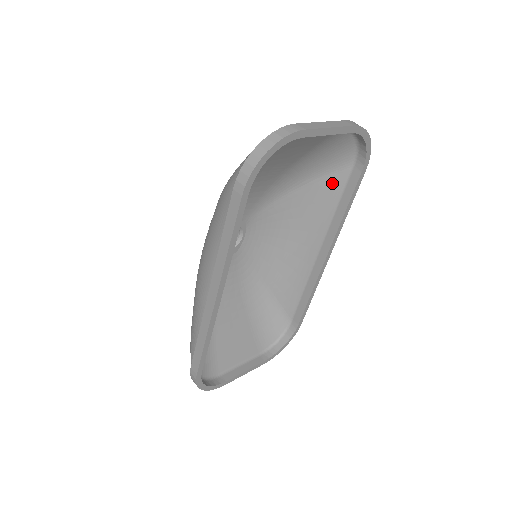
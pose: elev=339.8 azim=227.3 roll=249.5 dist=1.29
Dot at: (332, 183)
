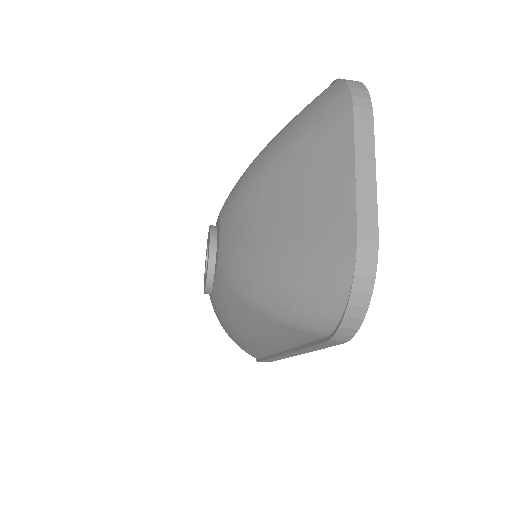
Dot at: occluded
